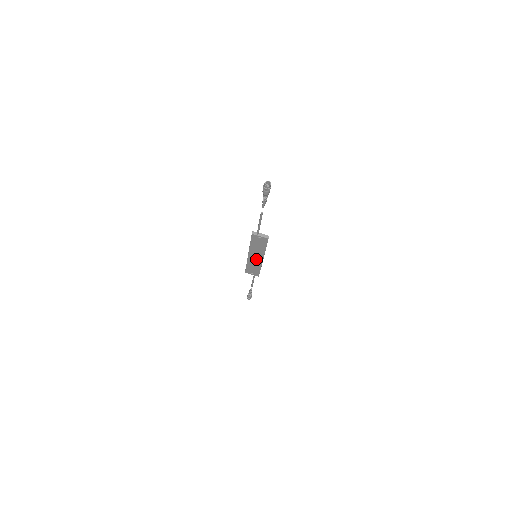
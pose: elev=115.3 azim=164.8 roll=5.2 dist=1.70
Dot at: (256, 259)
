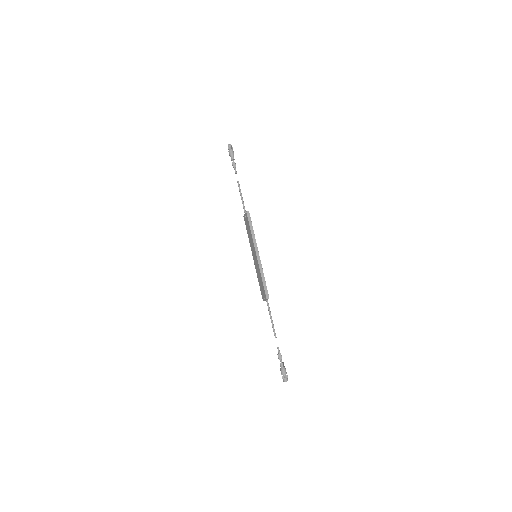
Dot at: (256, 260)
